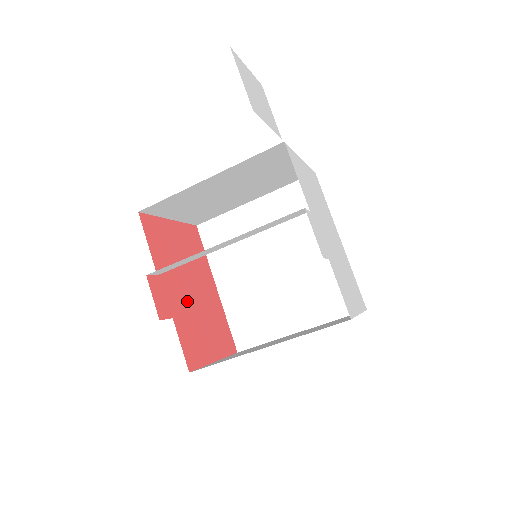
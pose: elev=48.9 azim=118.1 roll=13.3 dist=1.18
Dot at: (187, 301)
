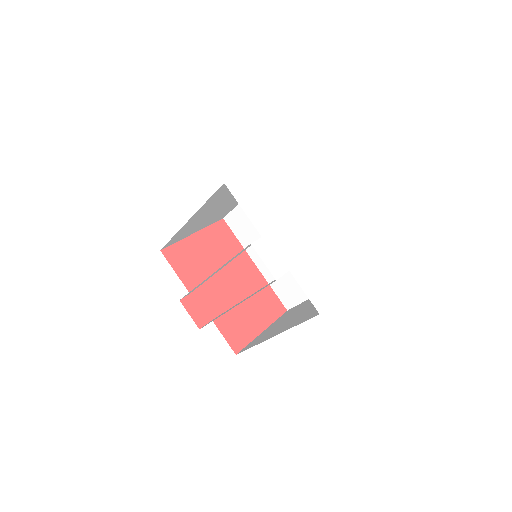
Dot at: (224, 297)
